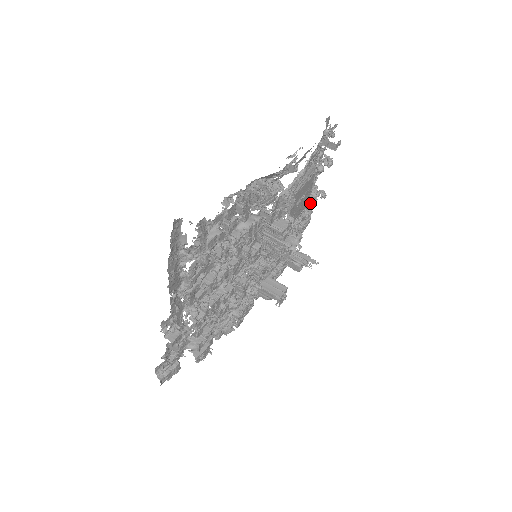
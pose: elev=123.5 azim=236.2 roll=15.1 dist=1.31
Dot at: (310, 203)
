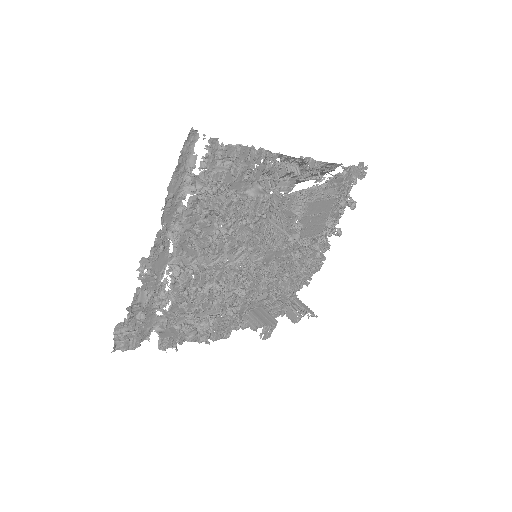
Dot at: (324, 238)
